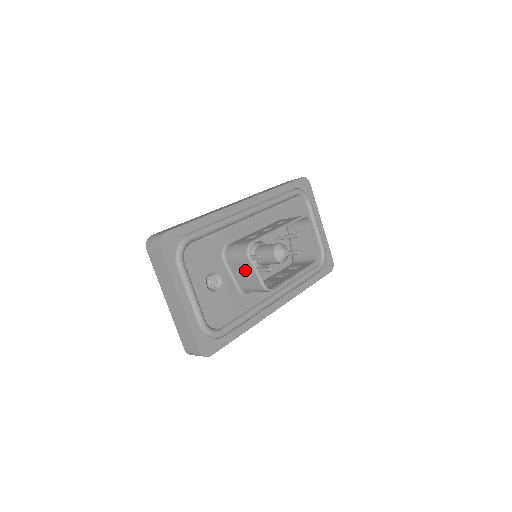
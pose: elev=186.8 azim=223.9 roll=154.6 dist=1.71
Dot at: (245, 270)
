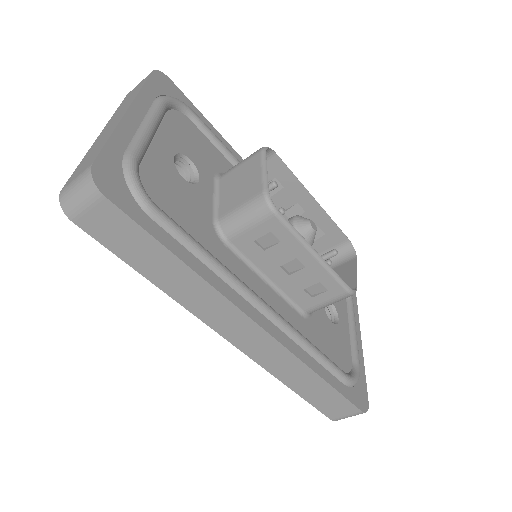
Dot at: (245, 177)
